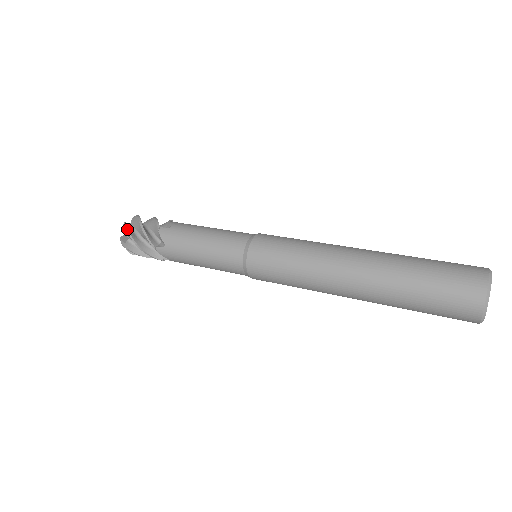
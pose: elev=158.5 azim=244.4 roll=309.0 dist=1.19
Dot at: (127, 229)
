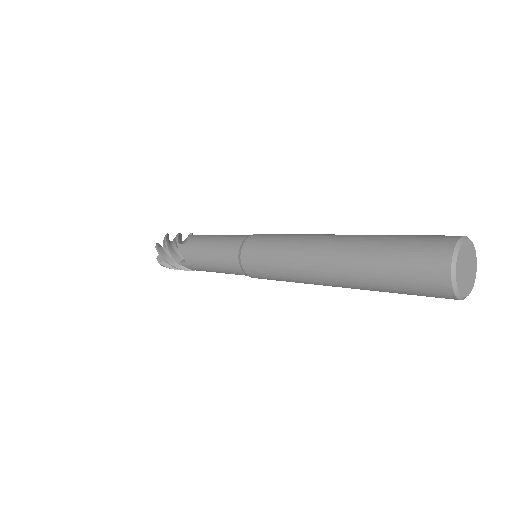
Dot at: (166, 235)
